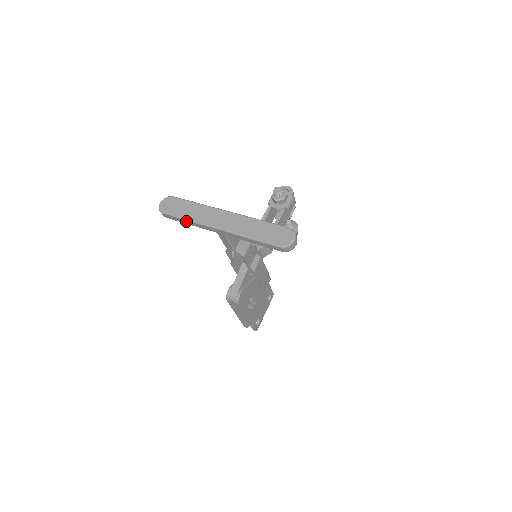
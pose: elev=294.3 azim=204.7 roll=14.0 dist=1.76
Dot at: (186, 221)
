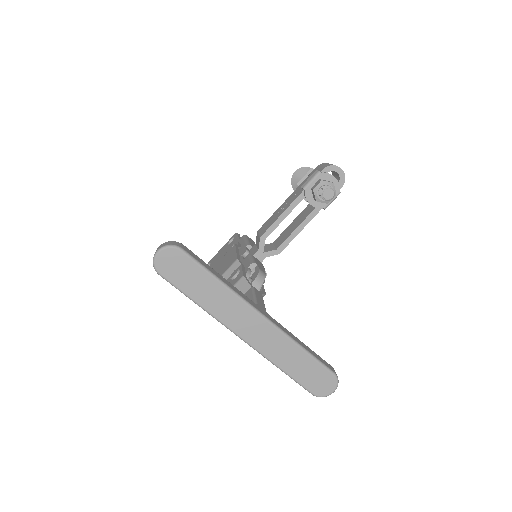
Dot at: (194, 301)
